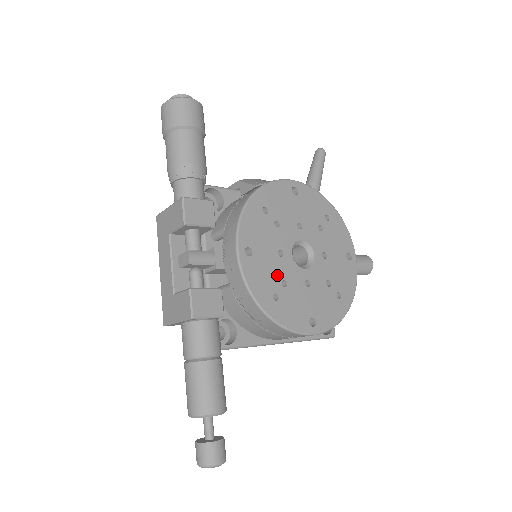
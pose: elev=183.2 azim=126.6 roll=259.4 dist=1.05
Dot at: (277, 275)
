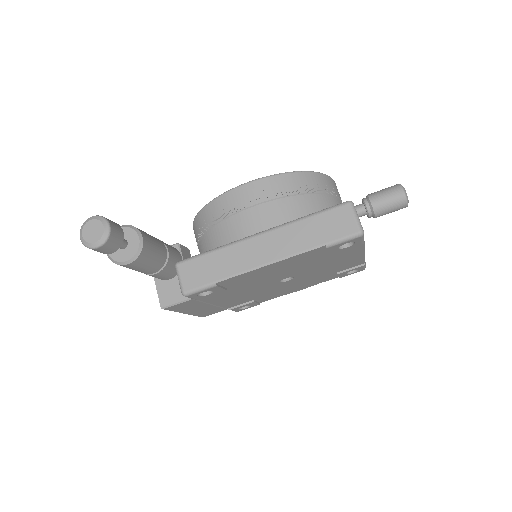
Dot at: occluded
